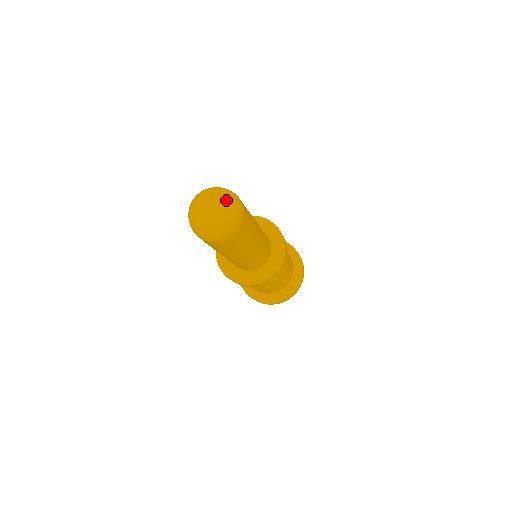
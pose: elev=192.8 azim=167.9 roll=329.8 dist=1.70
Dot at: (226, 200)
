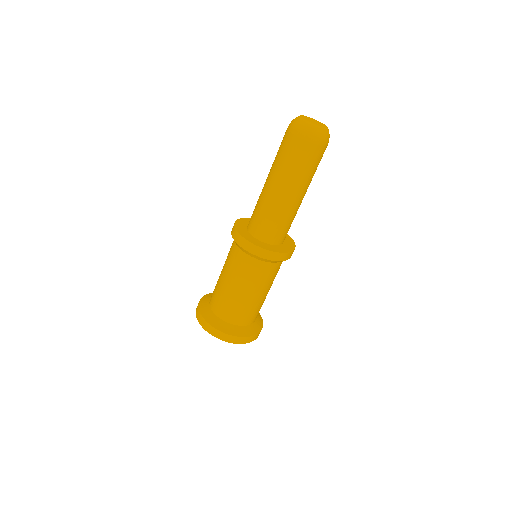
Dot at: occluded
